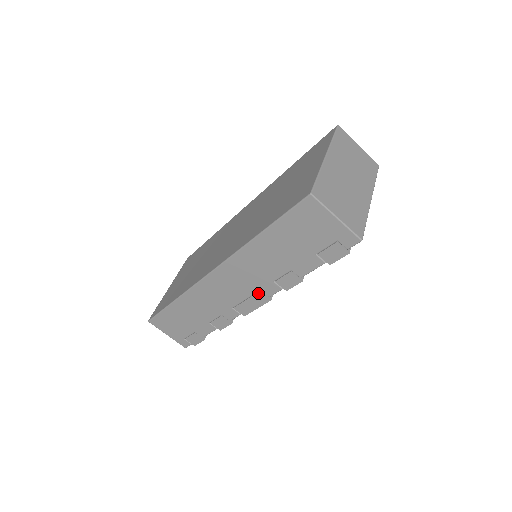
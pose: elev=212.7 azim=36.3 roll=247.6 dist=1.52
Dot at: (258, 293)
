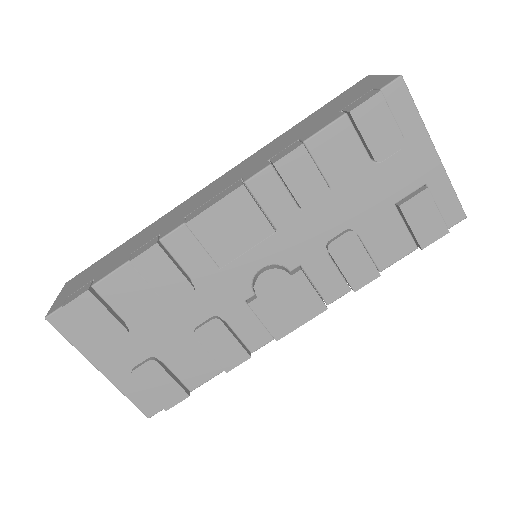
Dot at: (236, 183)
